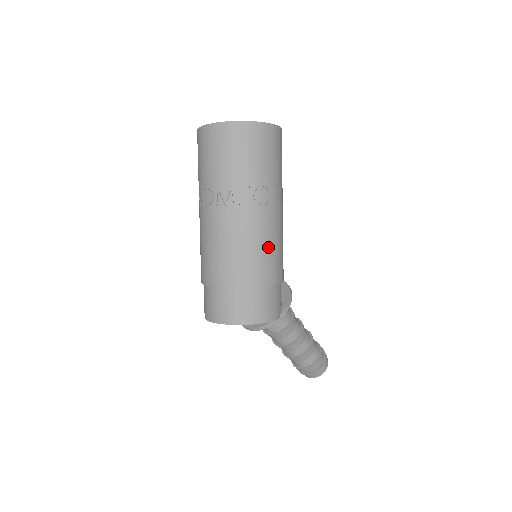
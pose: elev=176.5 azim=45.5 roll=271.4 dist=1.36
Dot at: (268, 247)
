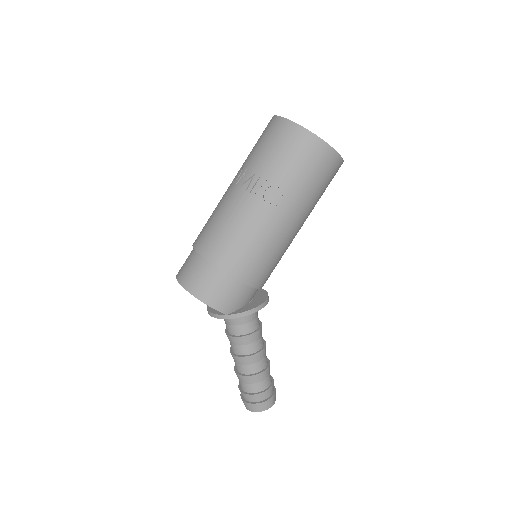
Dot at: (252, 243)
